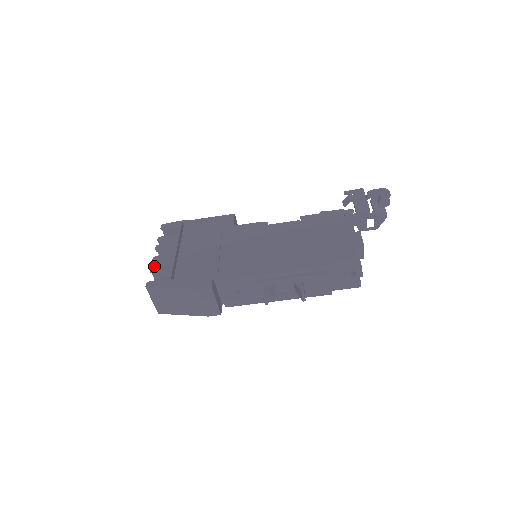
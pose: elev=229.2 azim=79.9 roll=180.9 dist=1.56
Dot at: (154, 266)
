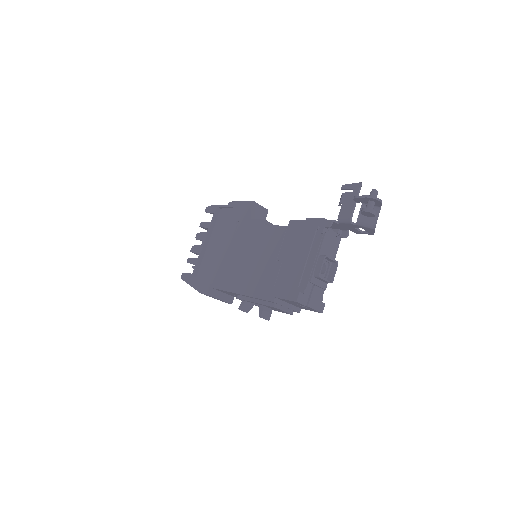
Dot at: (194, 253)
